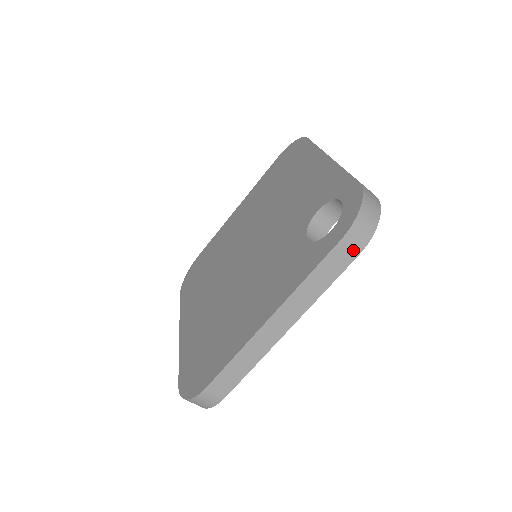
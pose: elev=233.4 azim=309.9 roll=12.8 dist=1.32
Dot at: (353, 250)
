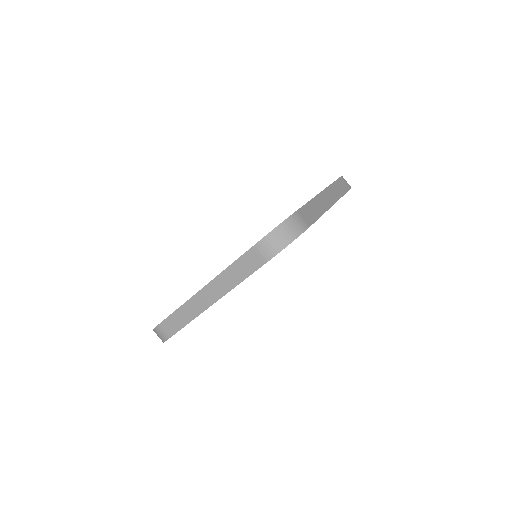
Dot at: (347, 185)
